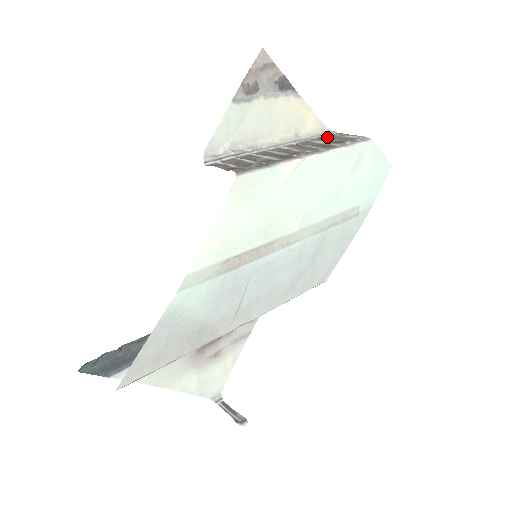
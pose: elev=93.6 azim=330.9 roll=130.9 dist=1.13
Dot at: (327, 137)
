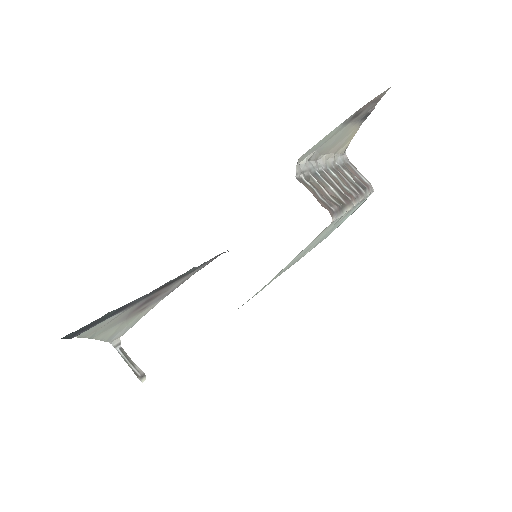
Dot at: (346, 164)
